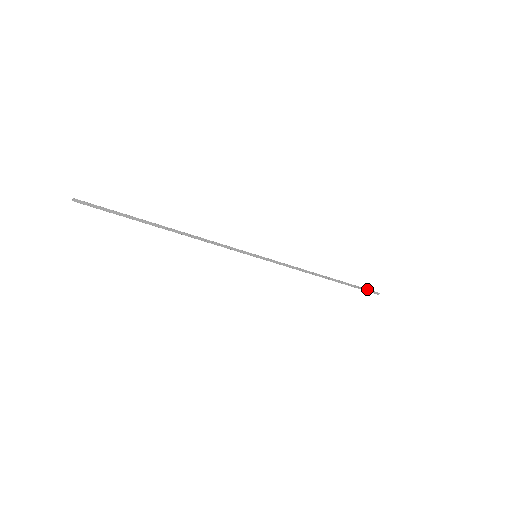
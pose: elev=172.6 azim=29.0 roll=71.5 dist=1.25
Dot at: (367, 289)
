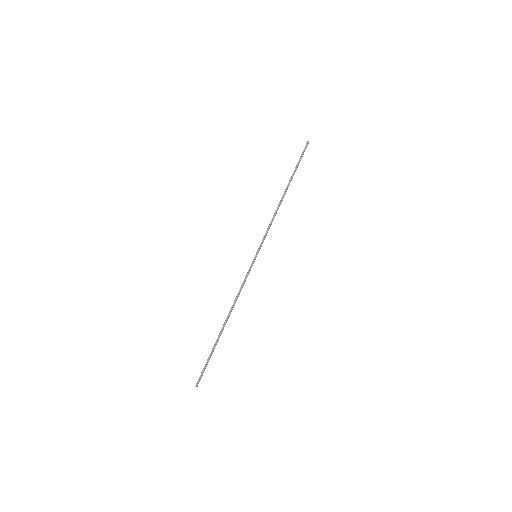
Dot at: (303, 154)
